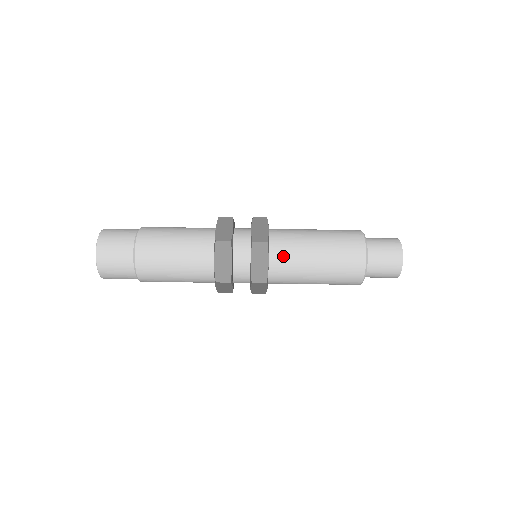
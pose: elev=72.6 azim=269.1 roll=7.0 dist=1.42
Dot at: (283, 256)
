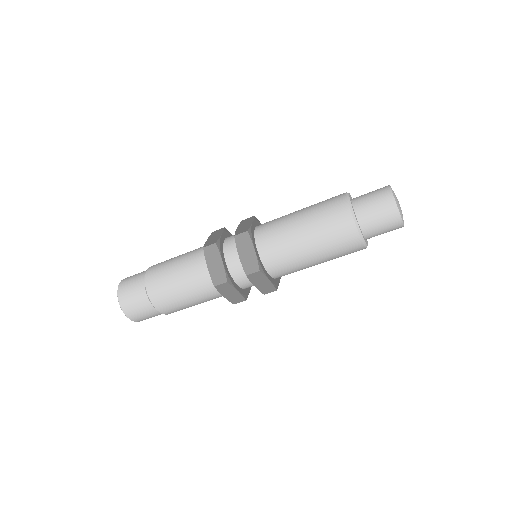
Dot at: (269, 240)
